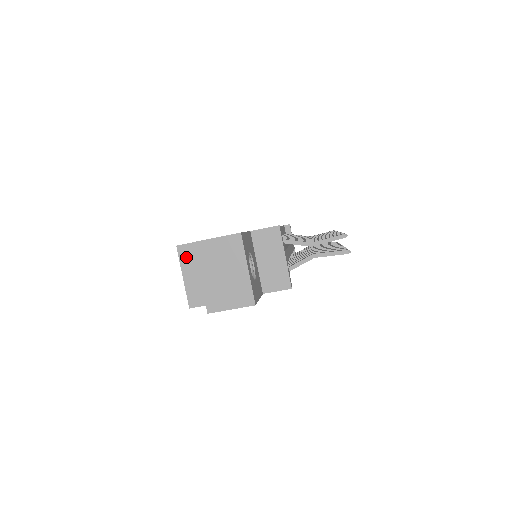
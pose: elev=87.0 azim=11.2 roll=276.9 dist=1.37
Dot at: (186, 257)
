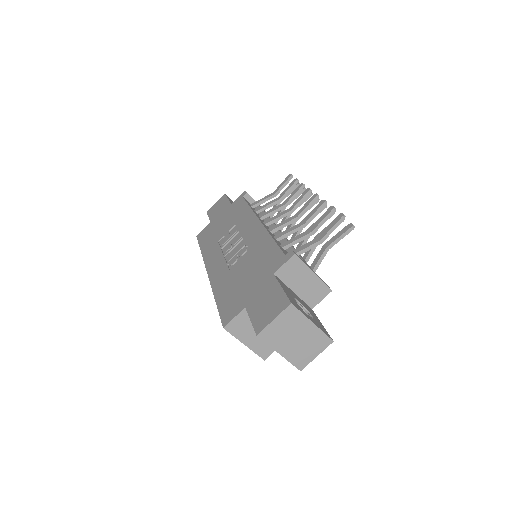
Dot at: (237, 330)
